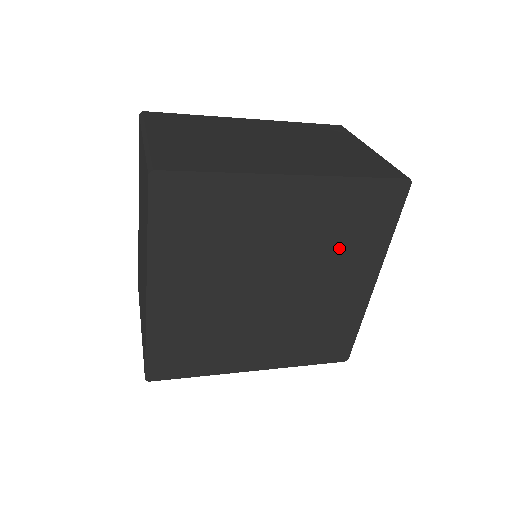
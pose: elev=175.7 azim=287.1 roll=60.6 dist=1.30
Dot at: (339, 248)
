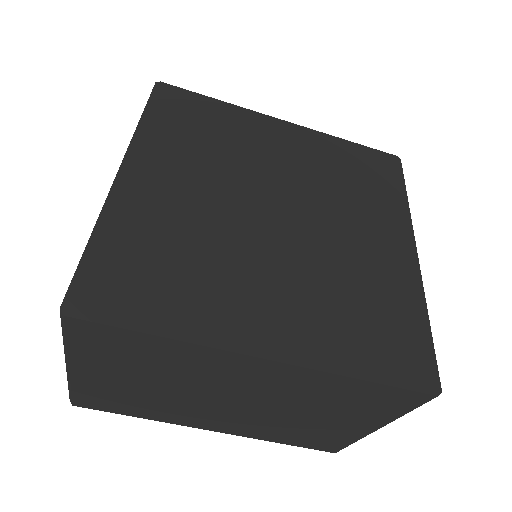
Dot at: (351, 196)
